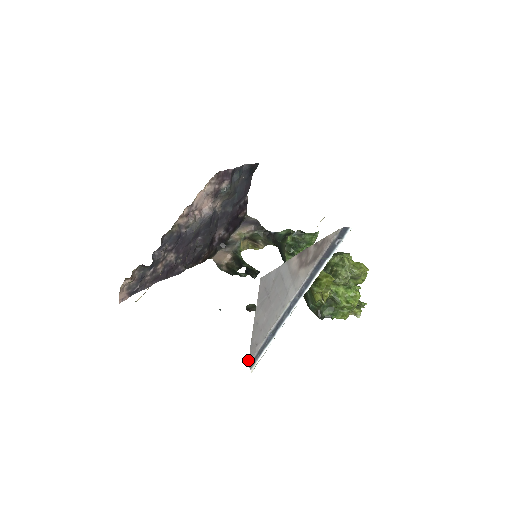
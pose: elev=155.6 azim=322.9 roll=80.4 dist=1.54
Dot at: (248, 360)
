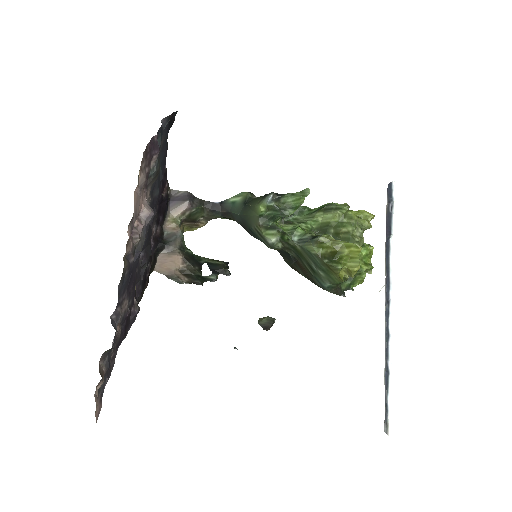
Dot at: (385, 427)
